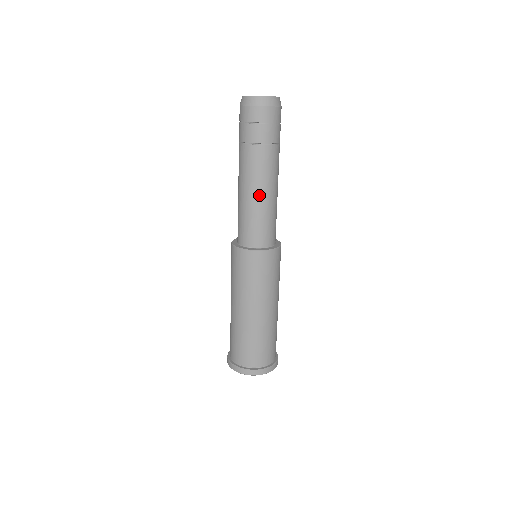
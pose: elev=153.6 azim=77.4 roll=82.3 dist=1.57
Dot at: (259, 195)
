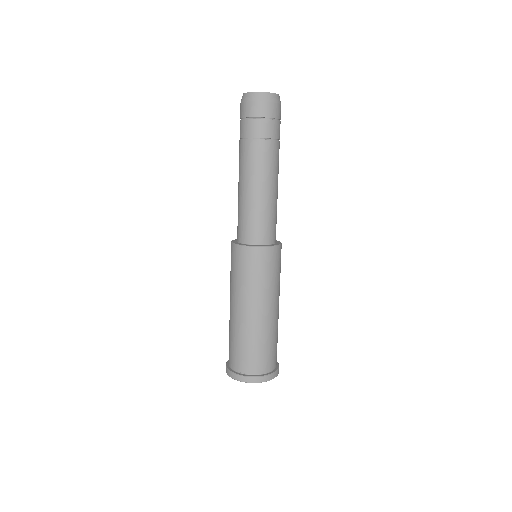
Dot at: (256, 190)
